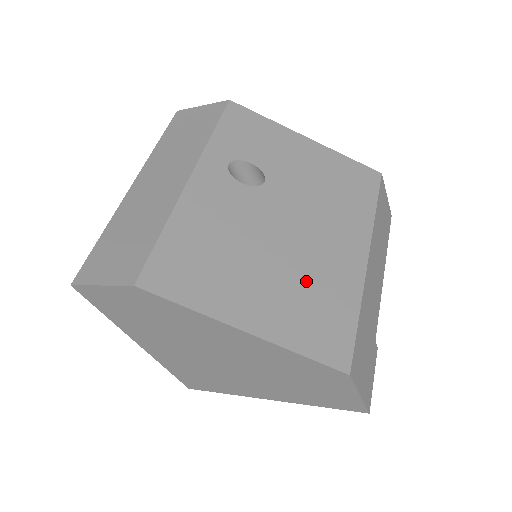
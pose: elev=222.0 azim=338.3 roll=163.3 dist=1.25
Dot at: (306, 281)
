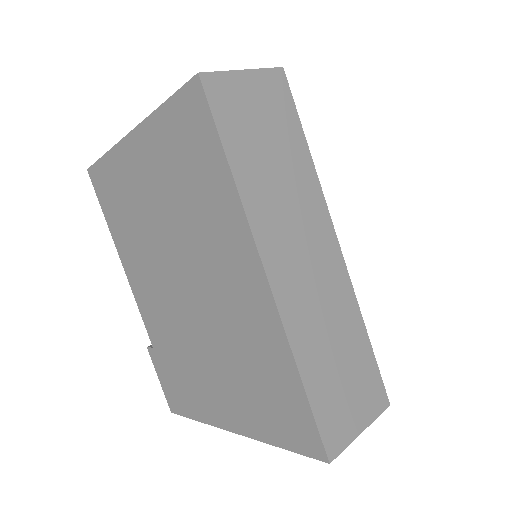
Dot at: occluded
